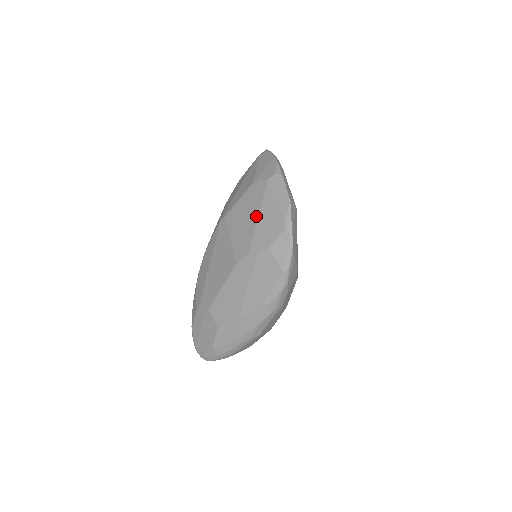
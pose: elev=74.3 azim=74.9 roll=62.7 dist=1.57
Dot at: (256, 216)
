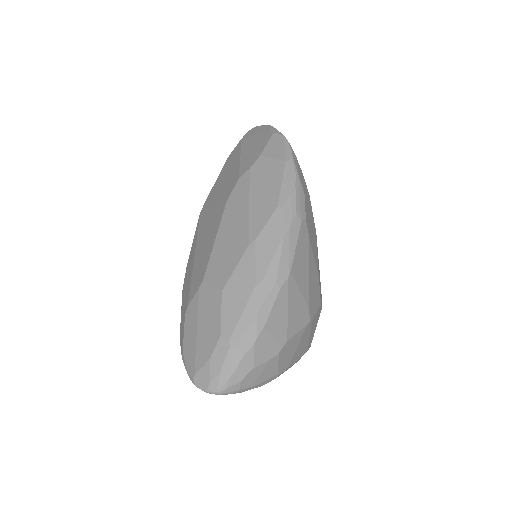
Dot at: (238, 159)
